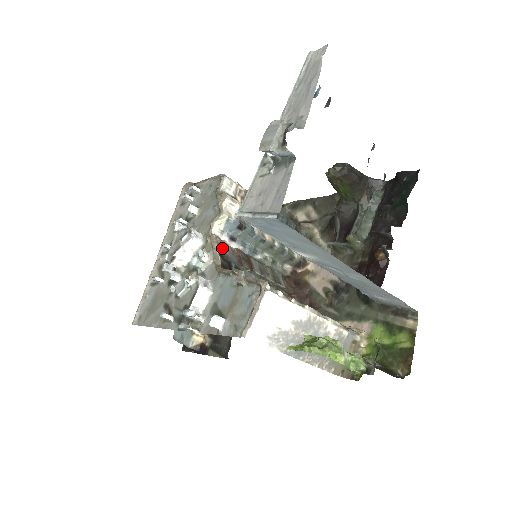
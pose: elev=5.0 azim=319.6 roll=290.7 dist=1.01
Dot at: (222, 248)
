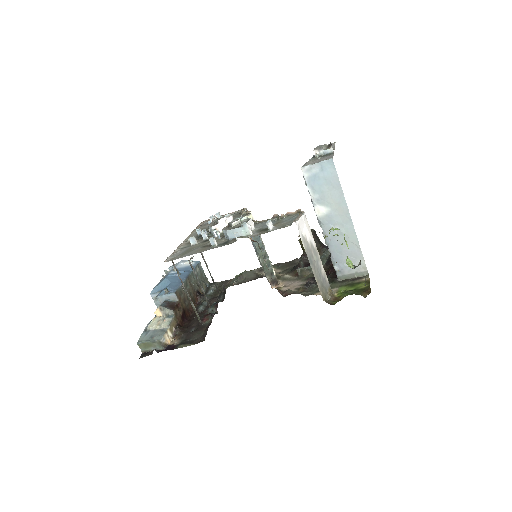
Dot at: occluded
